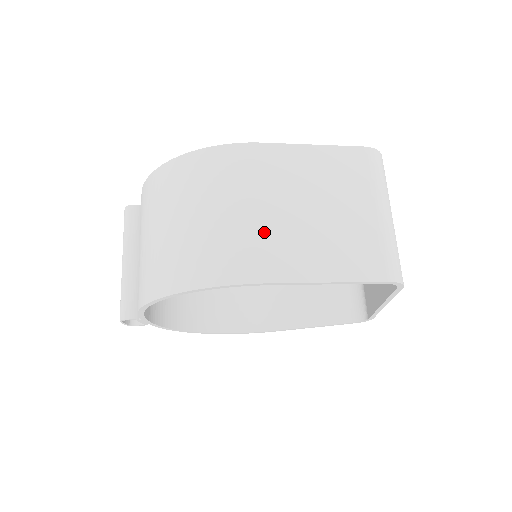
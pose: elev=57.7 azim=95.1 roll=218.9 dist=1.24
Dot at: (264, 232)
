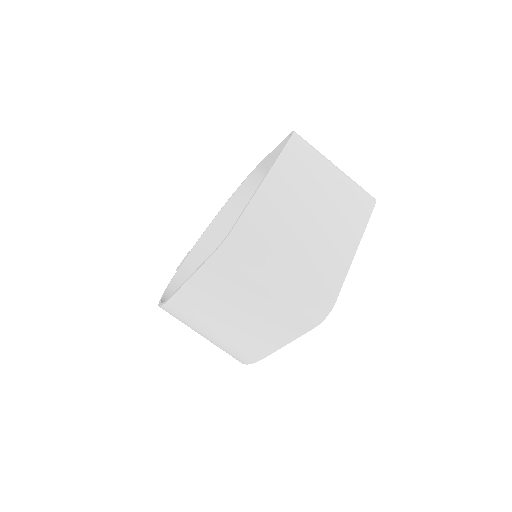
Dot at: (232, 339)
